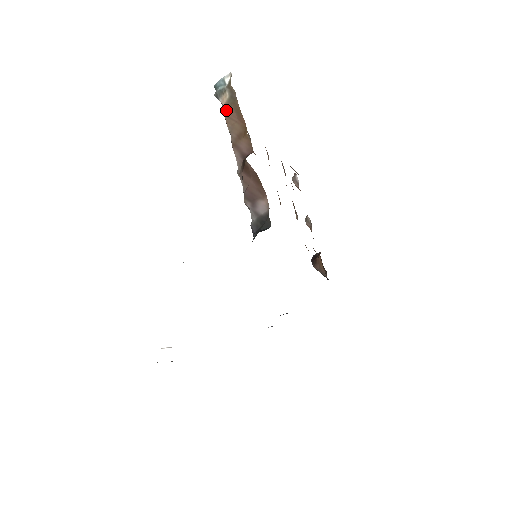
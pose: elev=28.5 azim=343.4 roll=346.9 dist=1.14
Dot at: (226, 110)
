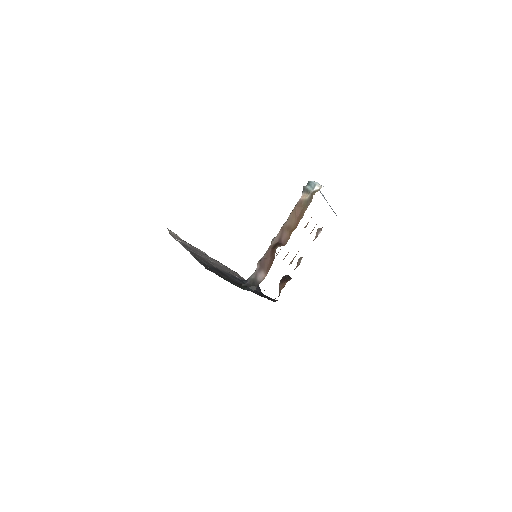
Dot at: (299, 205)
